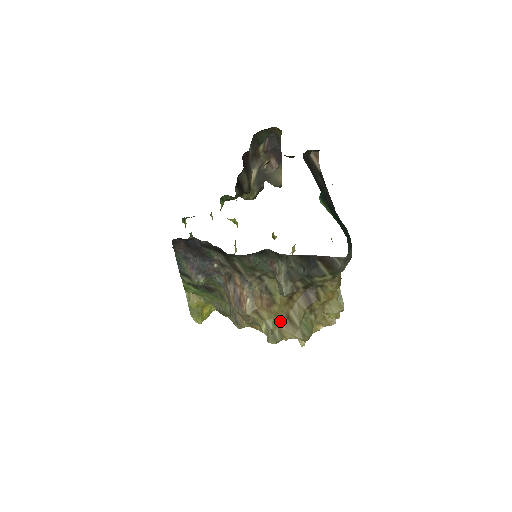
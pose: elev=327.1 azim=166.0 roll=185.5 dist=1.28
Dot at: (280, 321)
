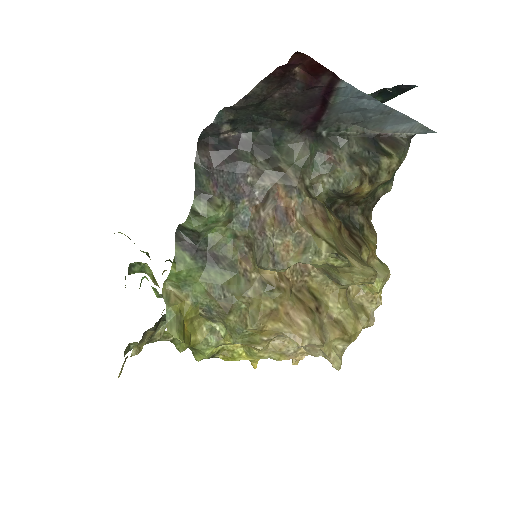
Dot at: (339, 246)
